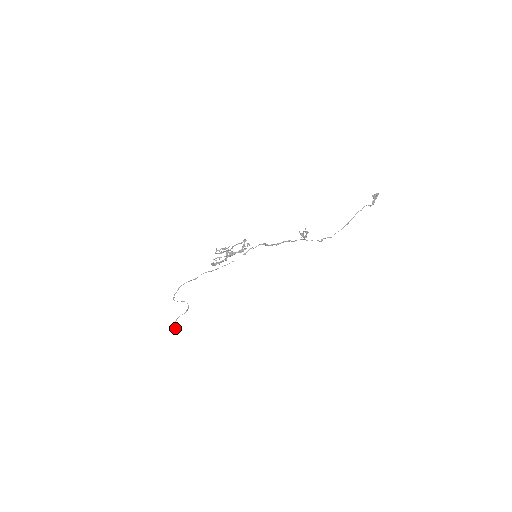
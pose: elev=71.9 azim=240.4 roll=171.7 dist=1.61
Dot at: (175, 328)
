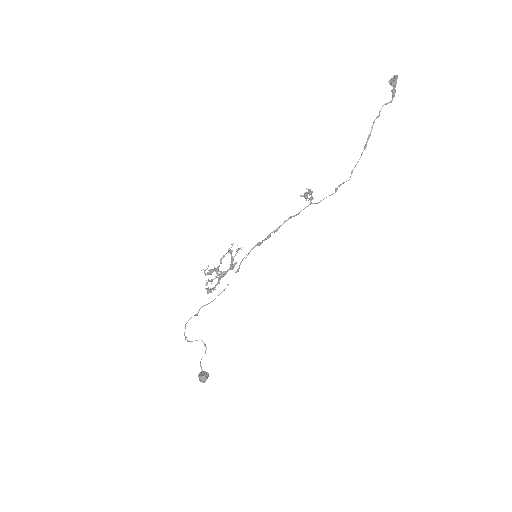
Dot at: (201, 378)
